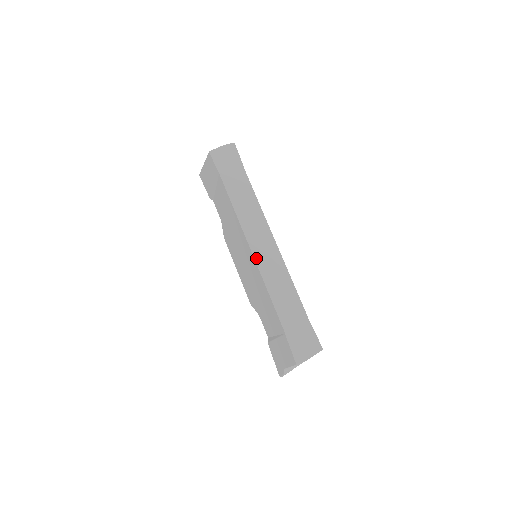
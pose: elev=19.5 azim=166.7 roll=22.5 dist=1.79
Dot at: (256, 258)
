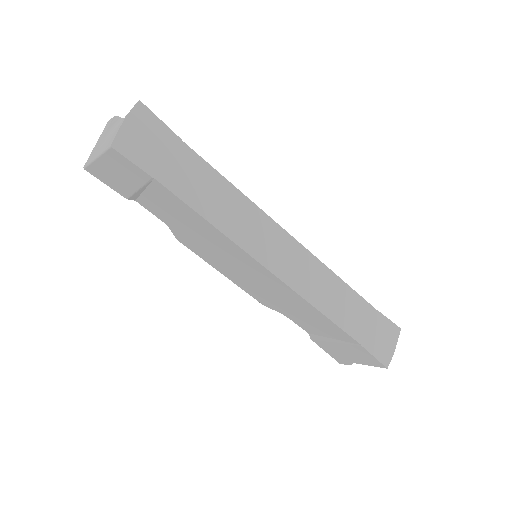
Dot at: (283, 278)
